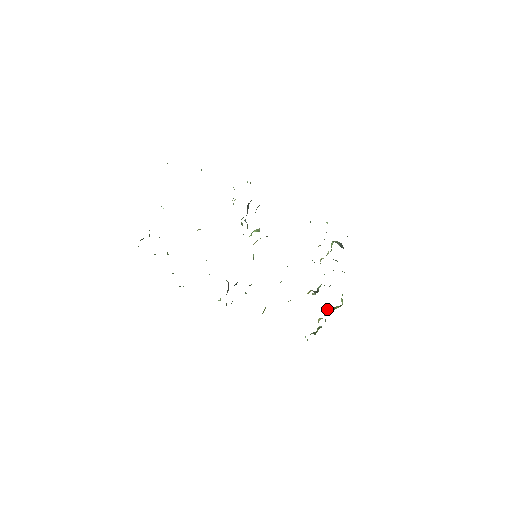
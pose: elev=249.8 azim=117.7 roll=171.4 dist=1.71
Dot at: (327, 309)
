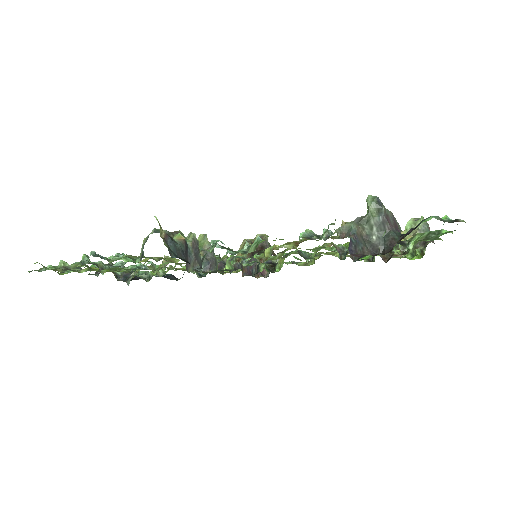
Dot at: (407, 231)
